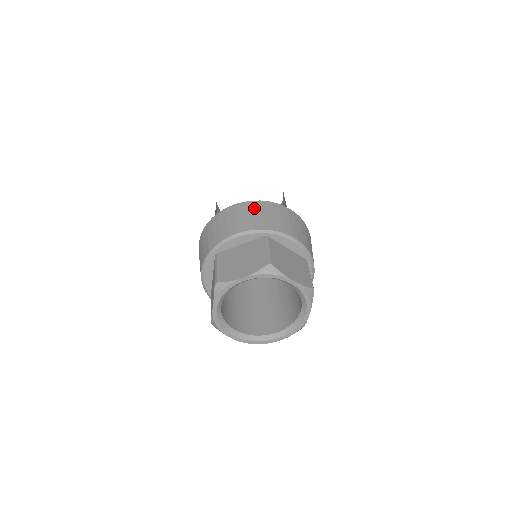
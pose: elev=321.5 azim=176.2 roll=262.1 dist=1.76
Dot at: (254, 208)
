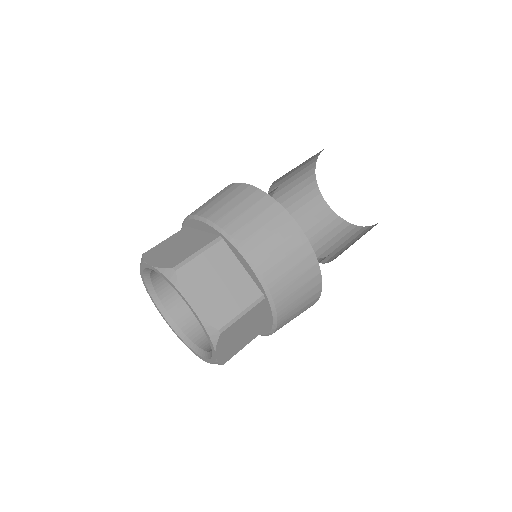
Dot at: (248, 198)
